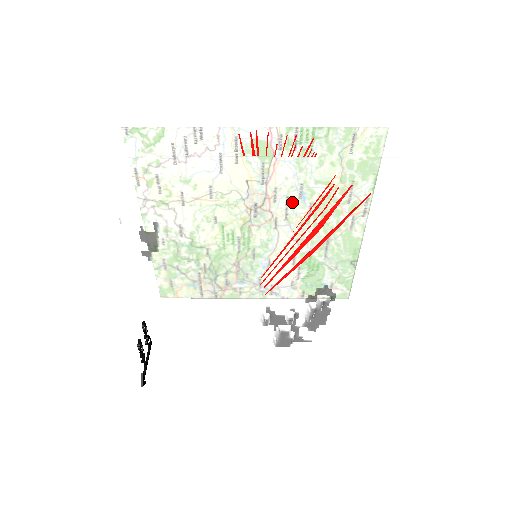
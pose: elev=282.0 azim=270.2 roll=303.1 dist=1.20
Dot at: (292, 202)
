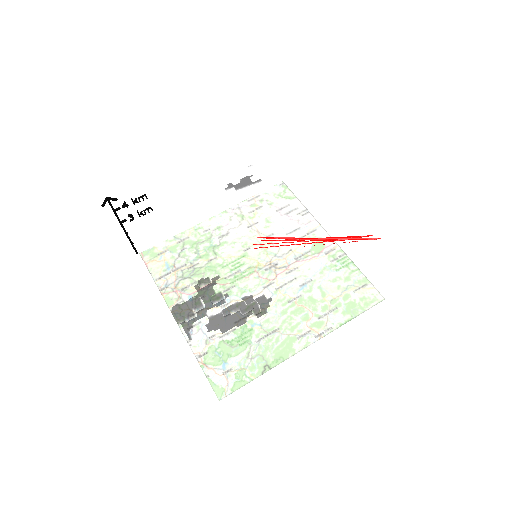
Dot at: (327, 232)
